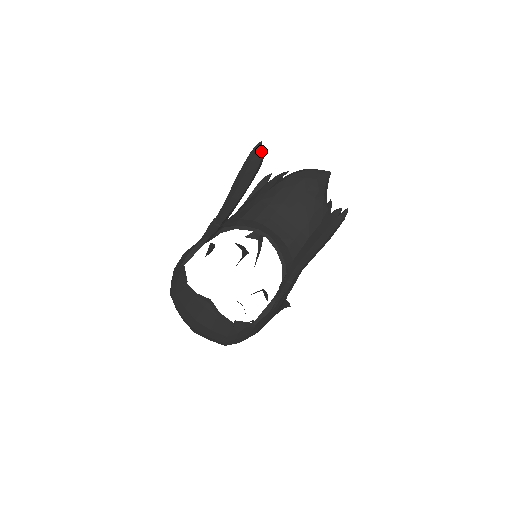
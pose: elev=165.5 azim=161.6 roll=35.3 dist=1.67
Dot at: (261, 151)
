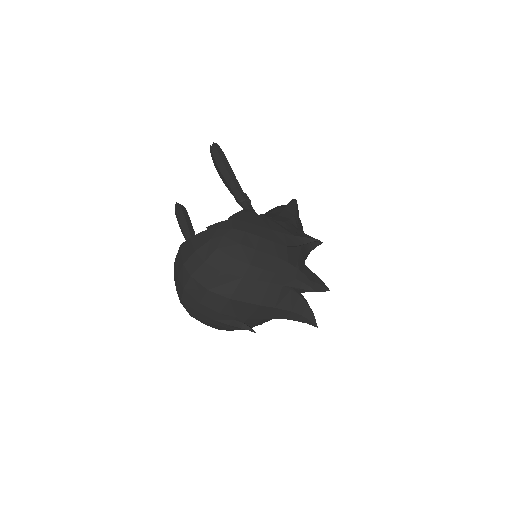
Dot at: (177, 204)
